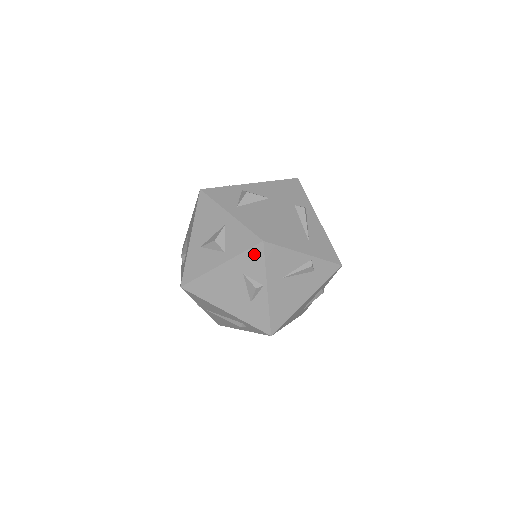
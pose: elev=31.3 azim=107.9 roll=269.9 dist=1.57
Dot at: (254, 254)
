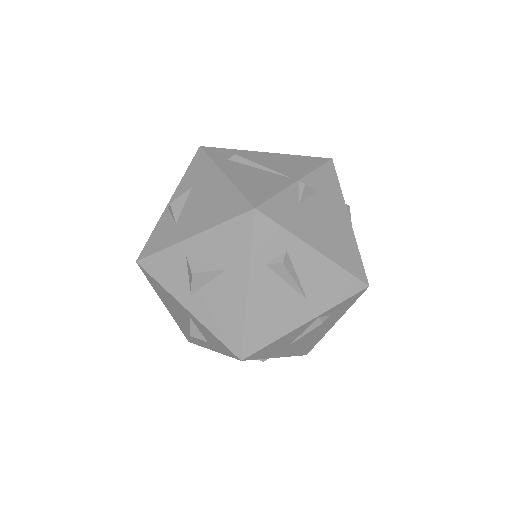
Dot at: occluded
